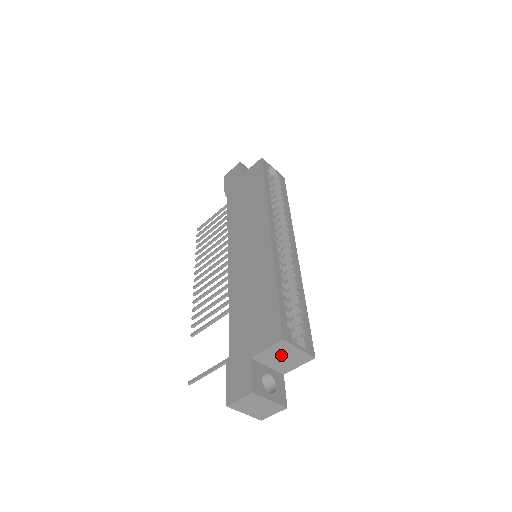
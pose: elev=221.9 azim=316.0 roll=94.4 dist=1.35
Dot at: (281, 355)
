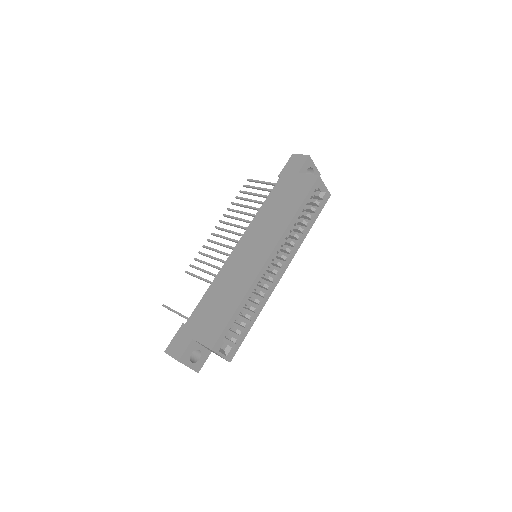
Dot at: occluded
